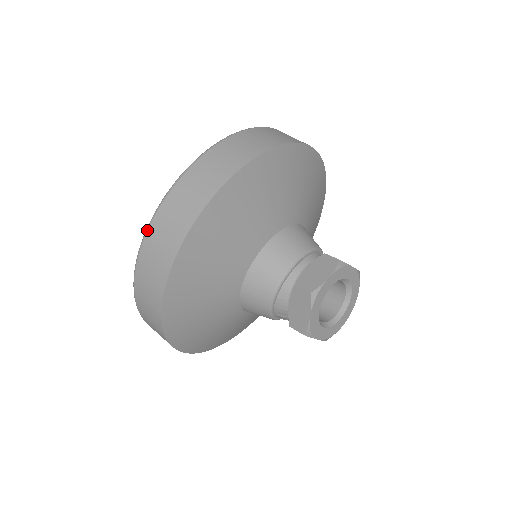
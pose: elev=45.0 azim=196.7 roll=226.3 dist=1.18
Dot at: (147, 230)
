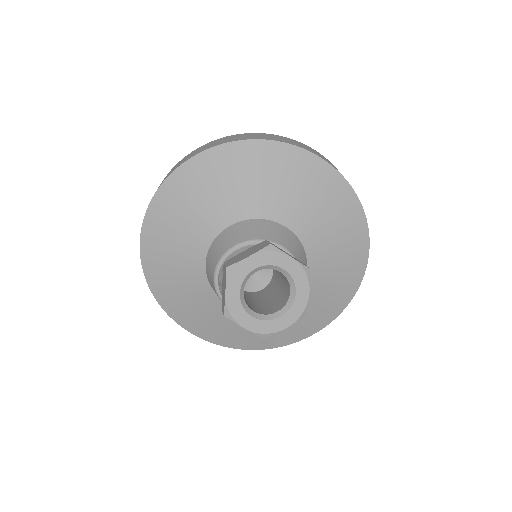
Dot at: (244, 133)
